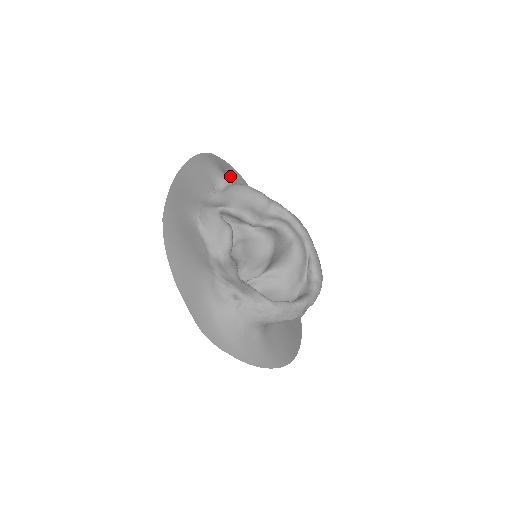
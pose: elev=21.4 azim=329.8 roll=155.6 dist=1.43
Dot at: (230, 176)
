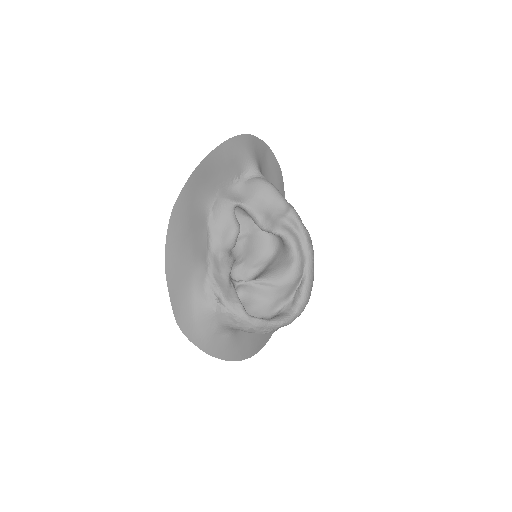
Dot at: (263, 159)
